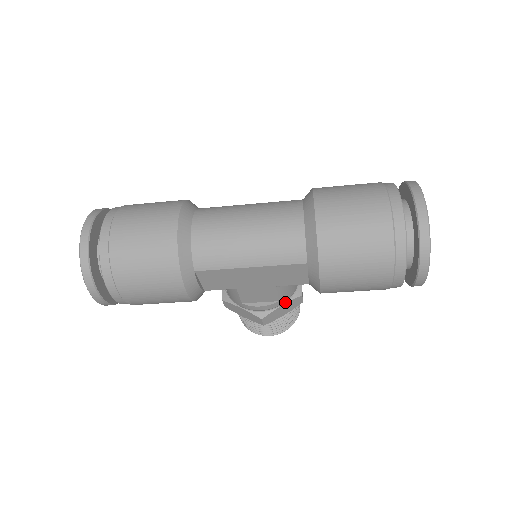
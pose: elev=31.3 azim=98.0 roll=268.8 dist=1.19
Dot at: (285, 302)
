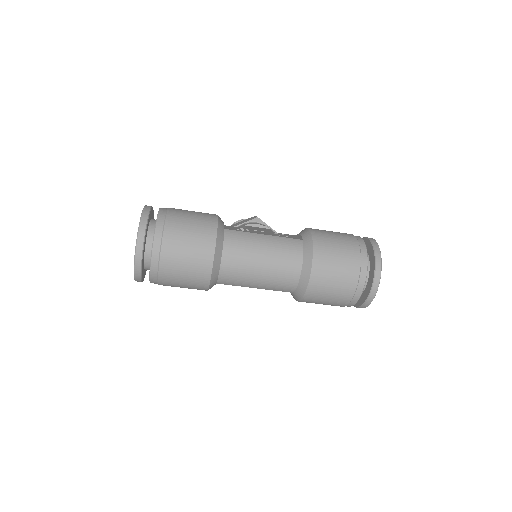
Dot at: occluded
